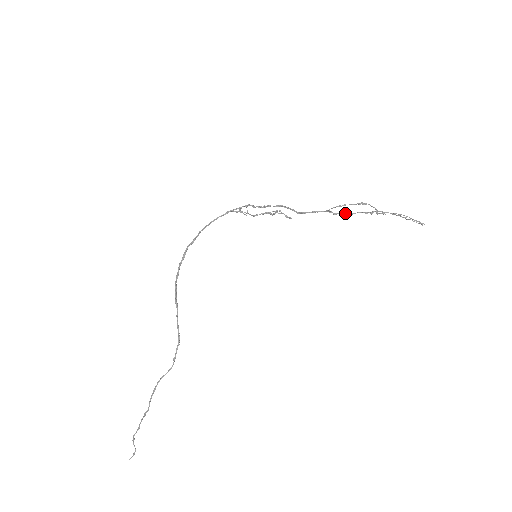
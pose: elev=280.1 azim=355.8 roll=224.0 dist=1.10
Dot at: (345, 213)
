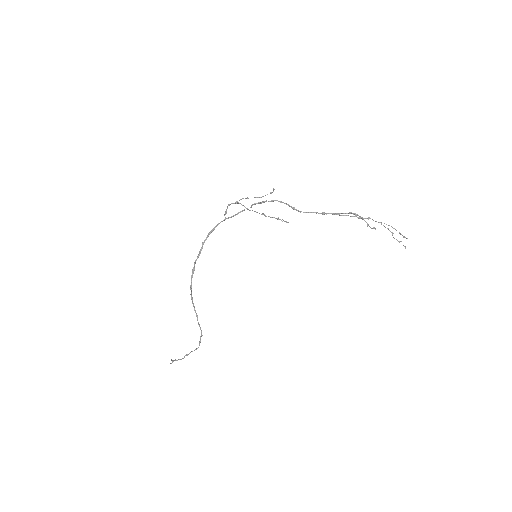
Dot at: (338, 214)
